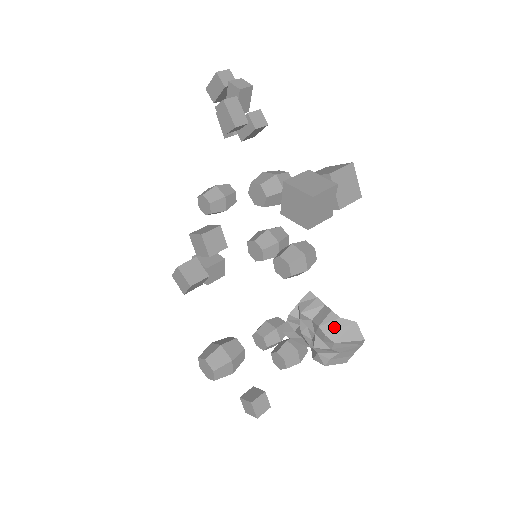
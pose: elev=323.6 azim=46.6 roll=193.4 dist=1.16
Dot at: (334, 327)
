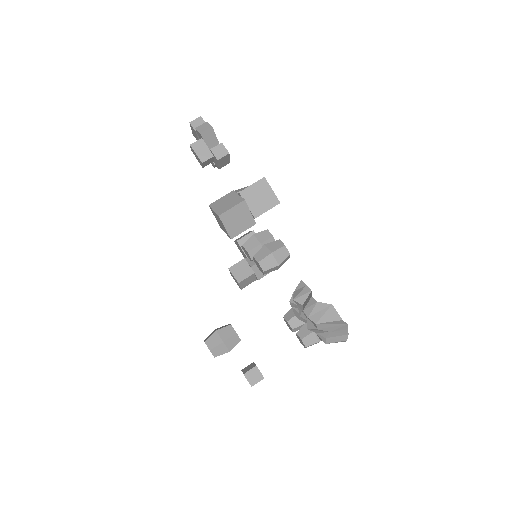
Dot at: (314, 310)
